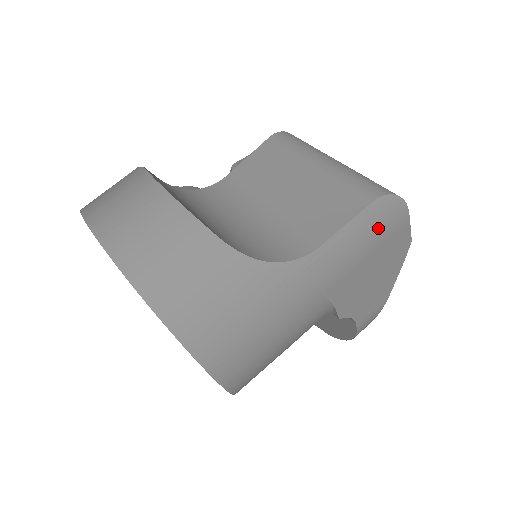
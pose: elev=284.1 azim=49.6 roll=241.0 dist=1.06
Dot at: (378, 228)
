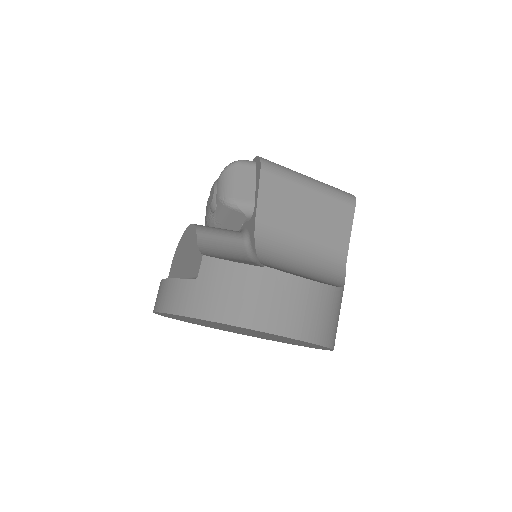
Dot at: occluded
